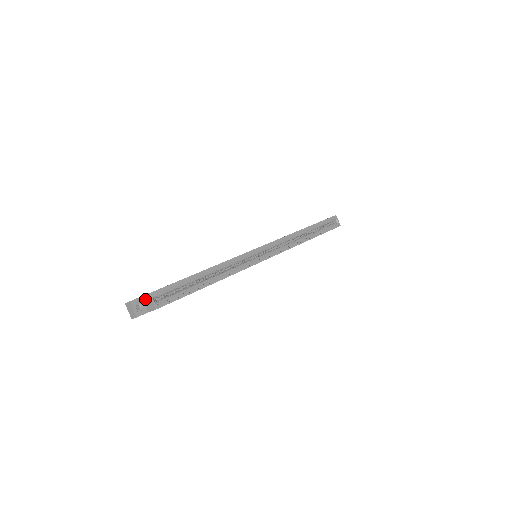
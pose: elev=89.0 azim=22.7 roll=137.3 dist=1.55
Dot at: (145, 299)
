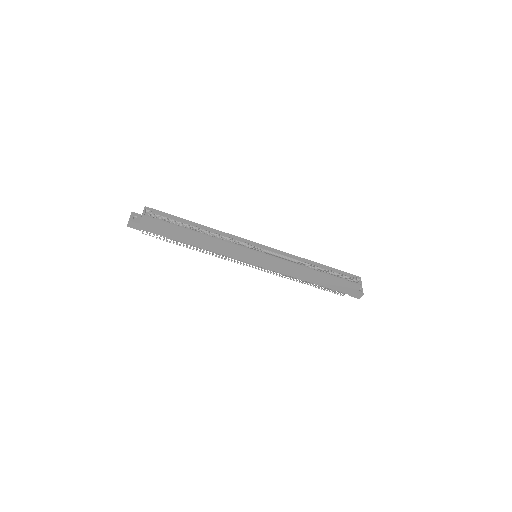
Dot at: occluded
